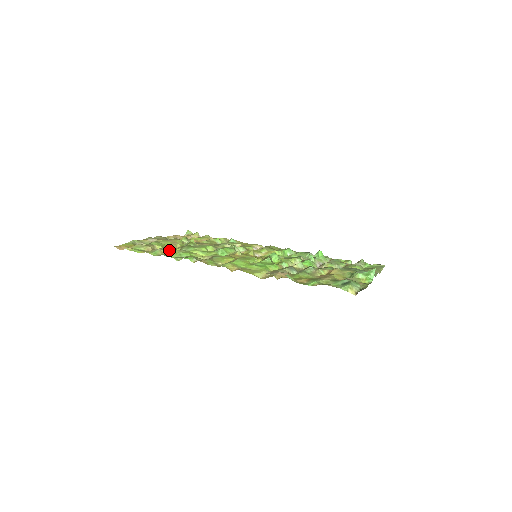
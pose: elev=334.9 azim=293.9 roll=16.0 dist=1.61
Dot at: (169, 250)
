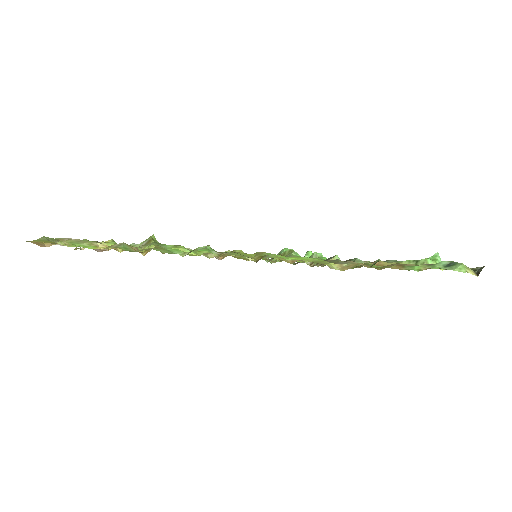
Dot at: (134, 247)
